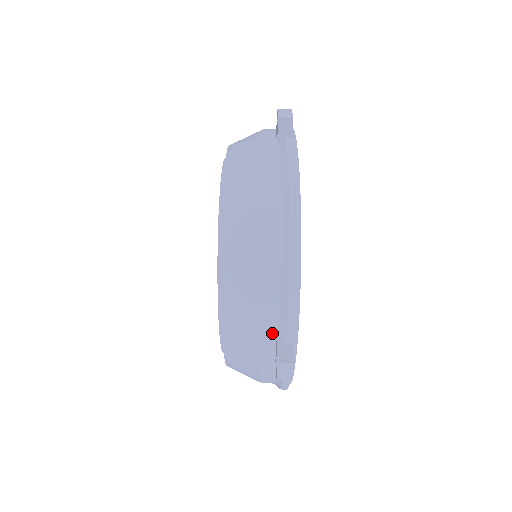
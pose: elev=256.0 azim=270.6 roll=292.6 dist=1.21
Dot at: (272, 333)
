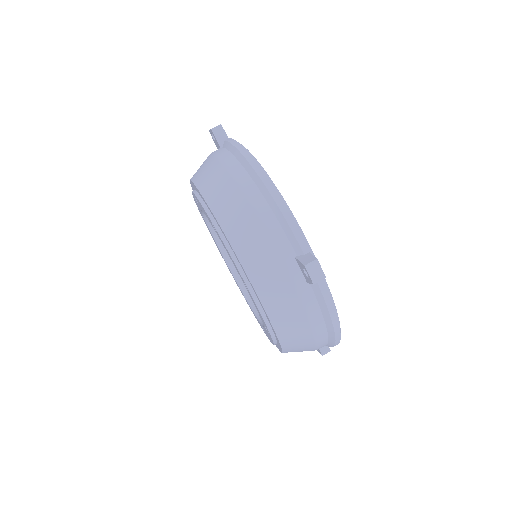
Dot at: (289, 255)
